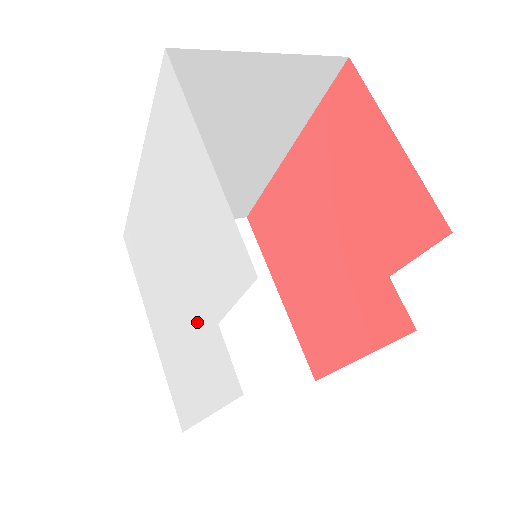
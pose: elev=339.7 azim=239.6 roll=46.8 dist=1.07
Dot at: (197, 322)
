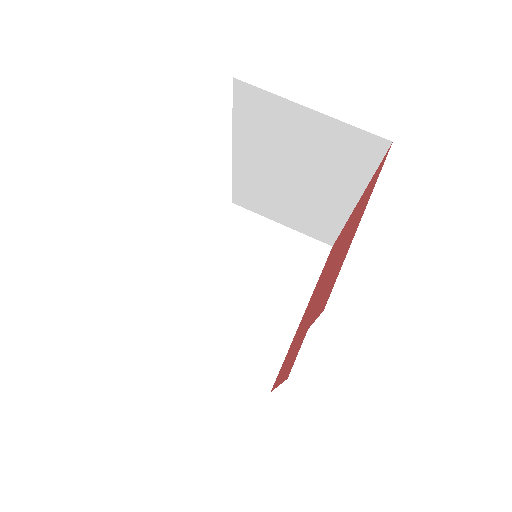
Dot at: occluded
